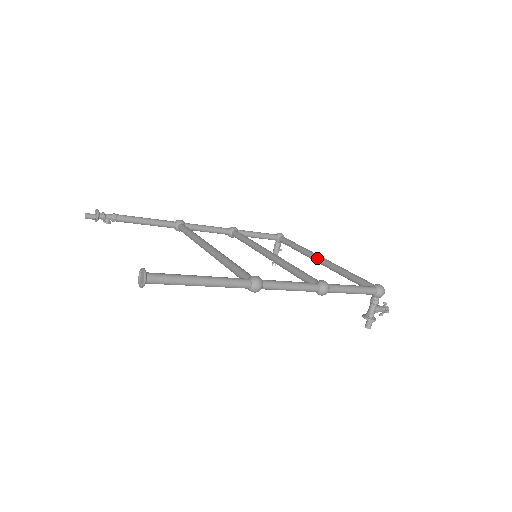
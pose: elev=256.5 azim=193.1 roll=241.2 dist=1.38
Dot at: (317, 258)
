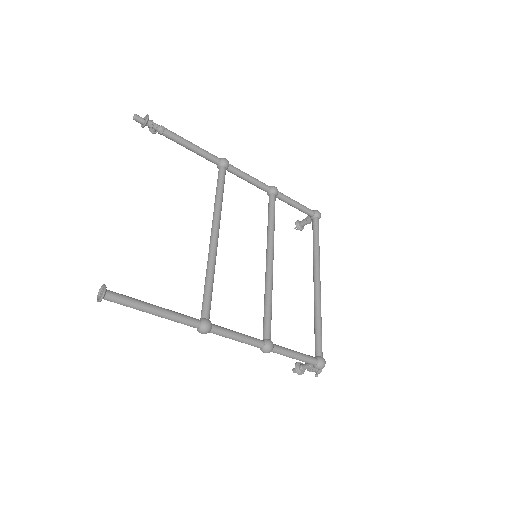
Dot at: (315, 278)
